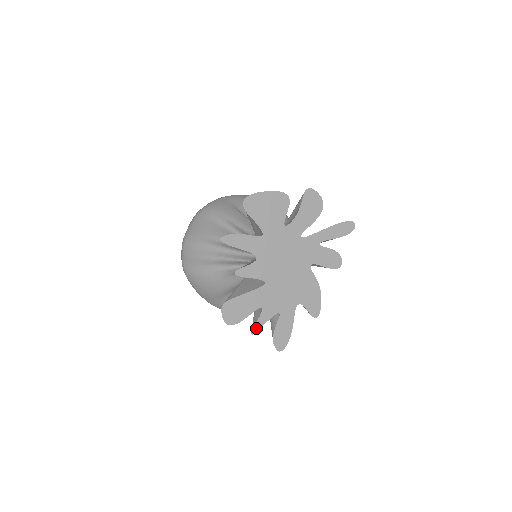
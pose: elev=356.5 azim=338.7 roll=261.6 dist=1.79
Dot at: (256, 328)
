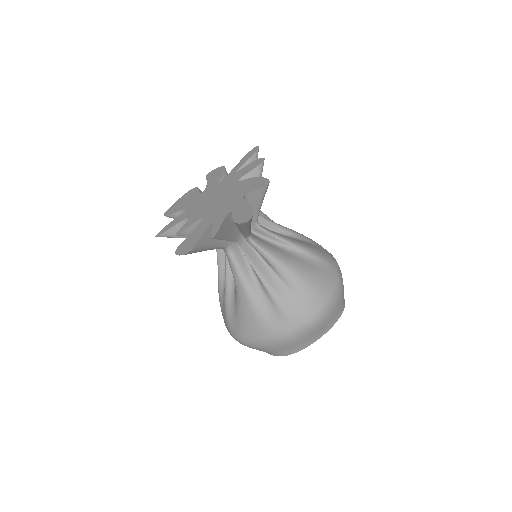
Dot at: (214, 233)
